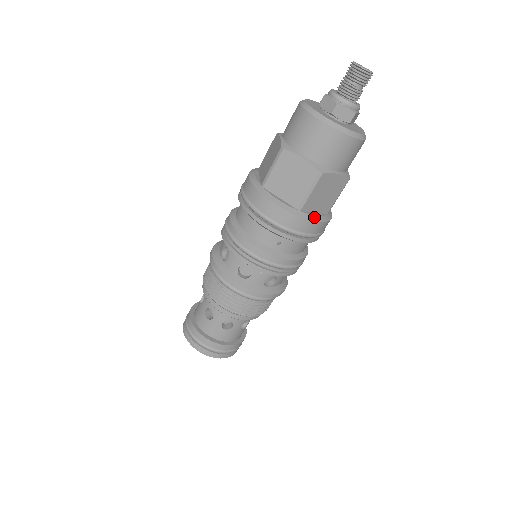
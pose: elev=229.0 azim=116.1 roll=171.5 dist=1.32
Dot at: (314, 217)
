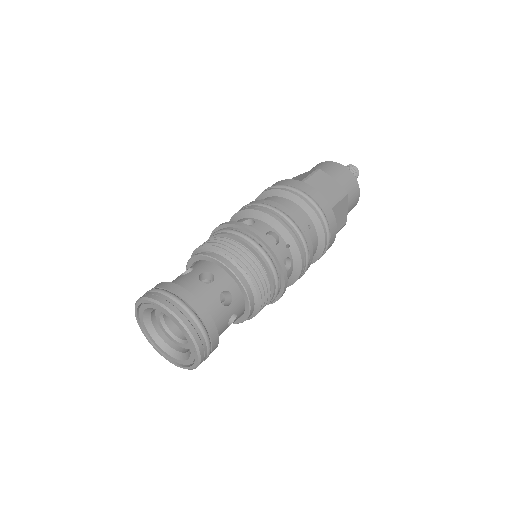
Dot at: occluded
